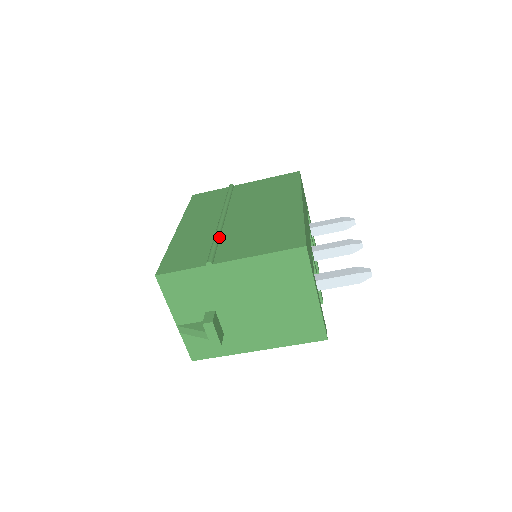
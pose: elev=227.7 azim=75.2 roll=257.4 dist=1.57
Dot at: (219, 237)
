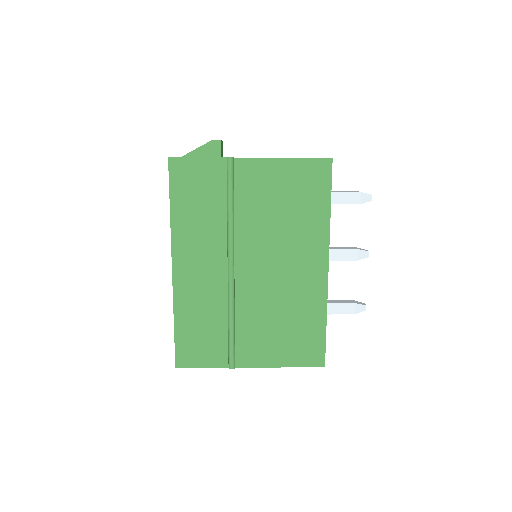
Dot at: (234, 317)
